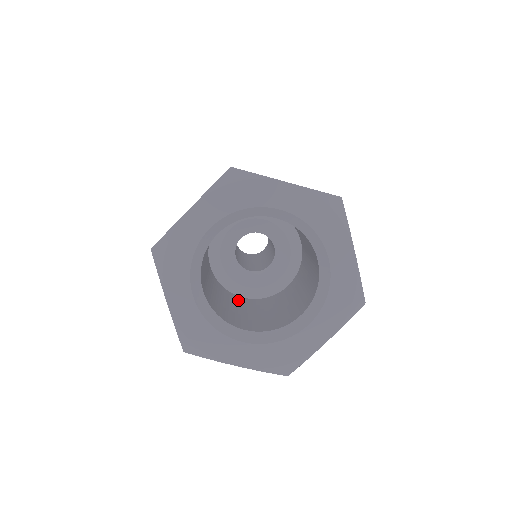
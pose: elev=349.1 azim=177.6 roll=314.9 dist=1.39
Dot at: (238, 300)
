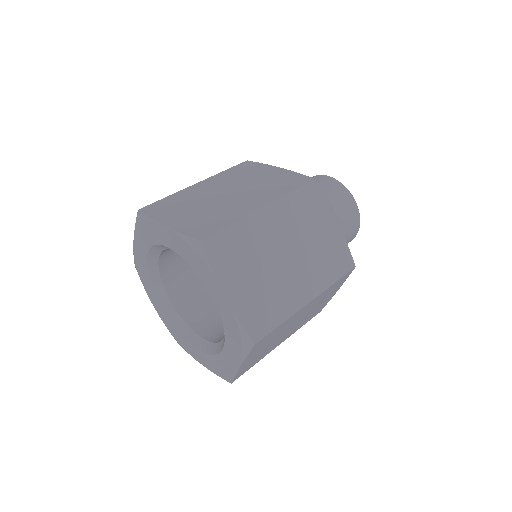
Dot at: occluded
